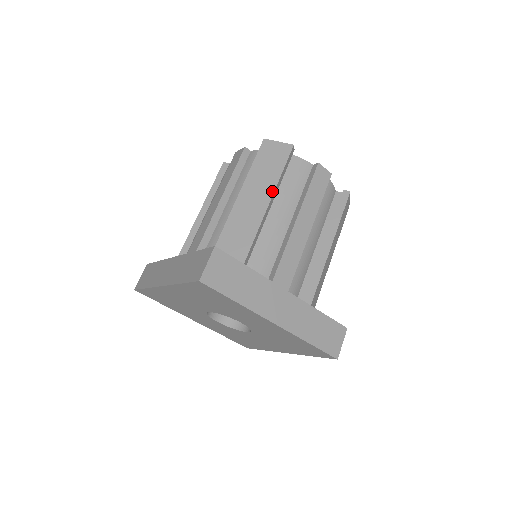
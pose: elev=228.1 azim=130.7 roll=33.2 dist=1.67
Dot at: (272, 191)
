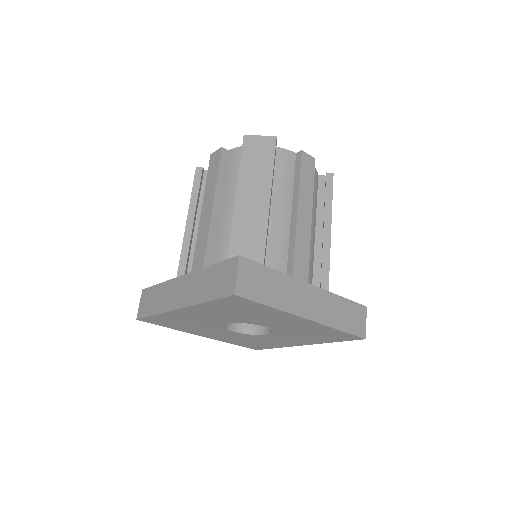
Dot at: (269, 187)
